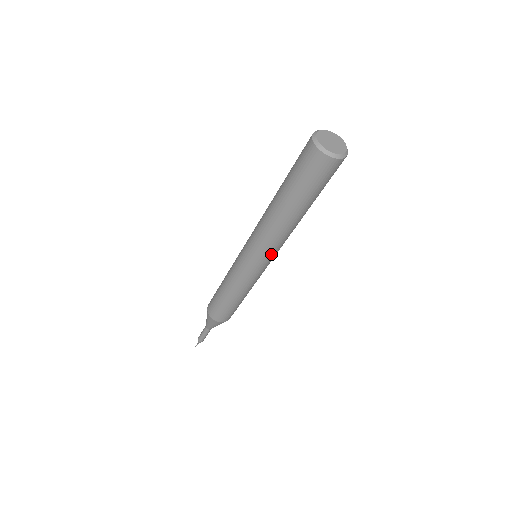
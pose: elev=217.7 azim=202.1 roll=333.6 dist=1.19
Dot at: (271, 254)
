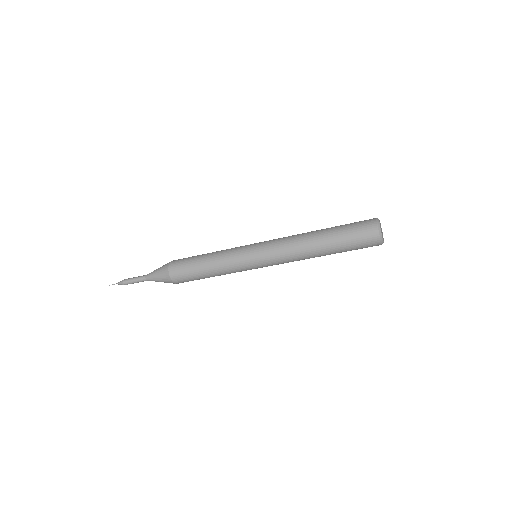
Dot at: (278, 264)
